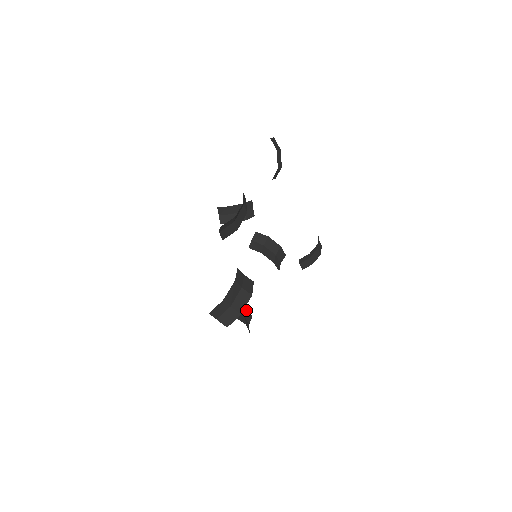
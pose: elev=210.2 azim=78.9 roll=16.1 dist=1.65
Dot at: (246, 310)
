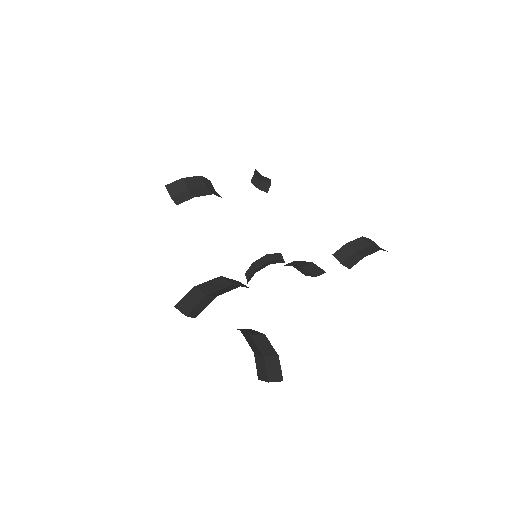
Dot at: (258, 334)
